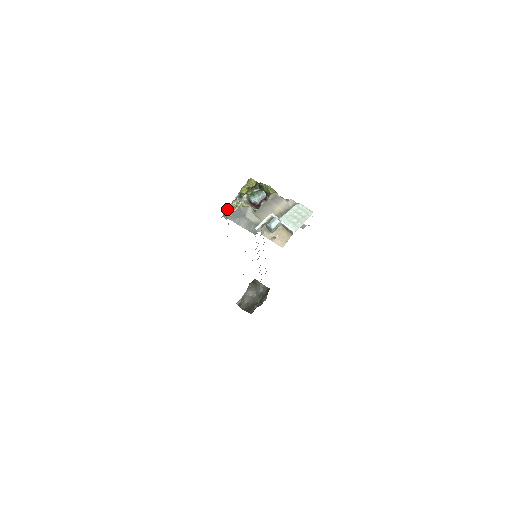
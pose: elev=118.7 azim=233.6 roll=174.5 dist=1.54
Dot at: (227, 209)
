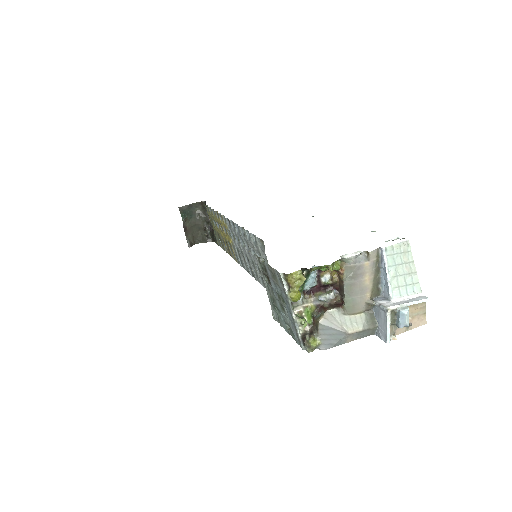
Dot at: (310, 343)
